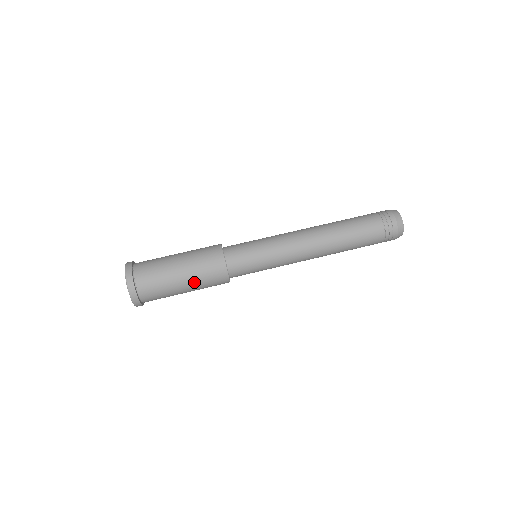
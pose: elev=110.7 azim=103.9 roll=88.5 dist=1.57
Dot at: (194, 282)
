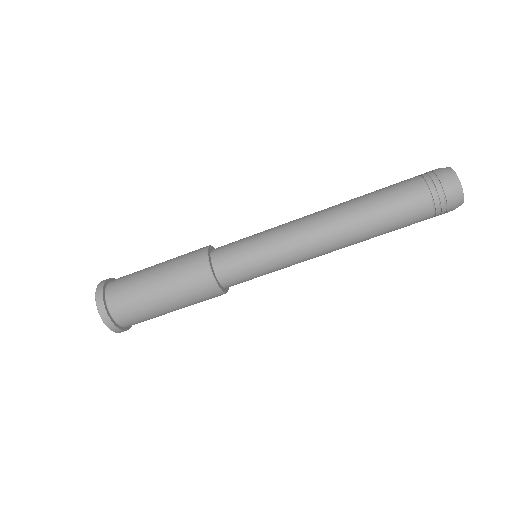
Dot at: occluded
